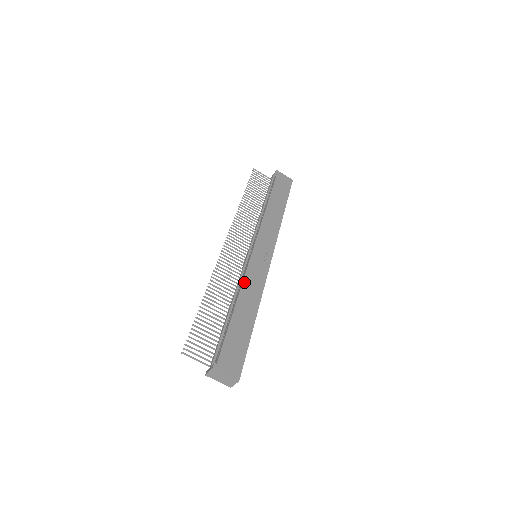
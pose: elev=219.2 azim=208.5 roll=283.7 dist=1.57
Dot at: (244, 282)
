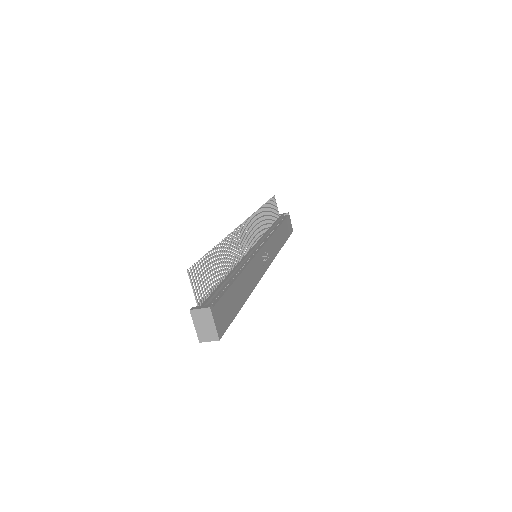
Dot at: (250, 264)
